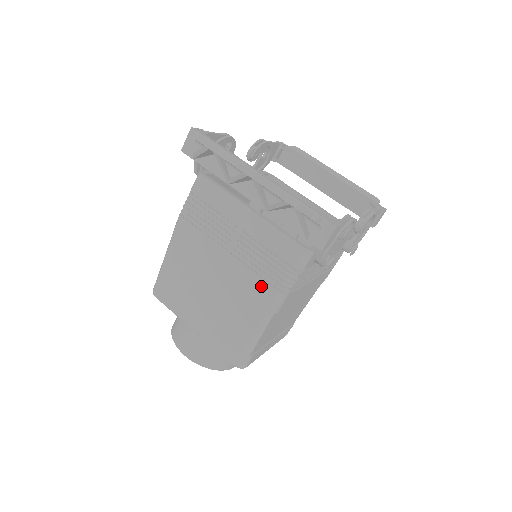
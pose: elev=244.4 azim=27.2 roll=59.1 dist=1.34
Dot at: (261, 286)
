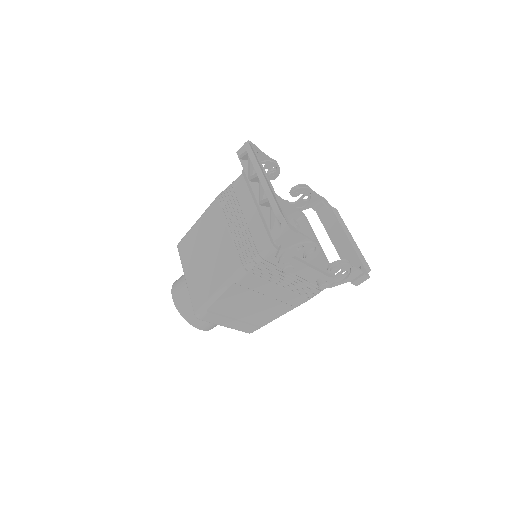
Dot at: (235, 259)
